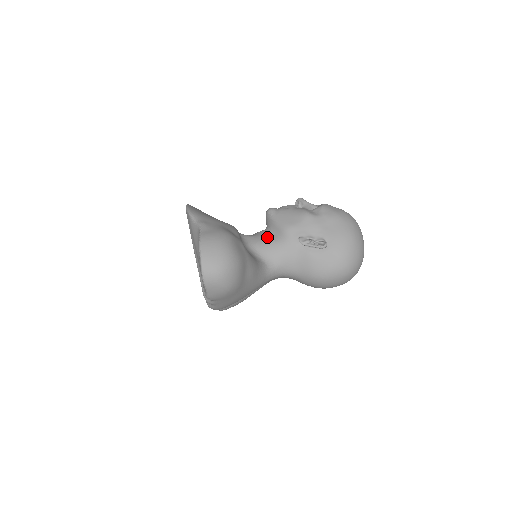
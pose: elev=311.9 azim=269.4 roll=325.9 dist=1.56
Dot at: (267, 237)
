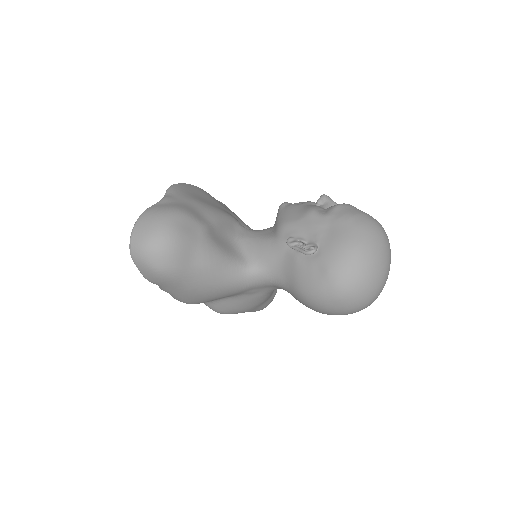
Dot at: (264, 233)
